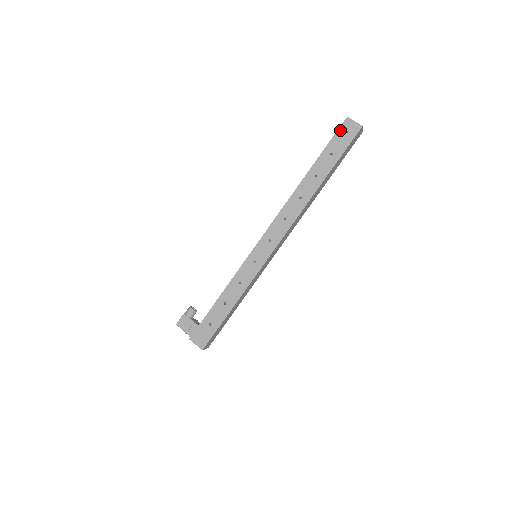
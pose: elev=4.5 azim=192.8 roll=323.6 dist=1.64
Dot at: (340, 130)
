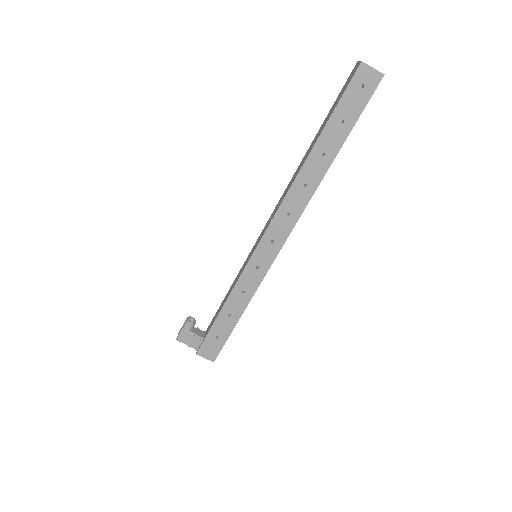
Dot at: (352, 84)
